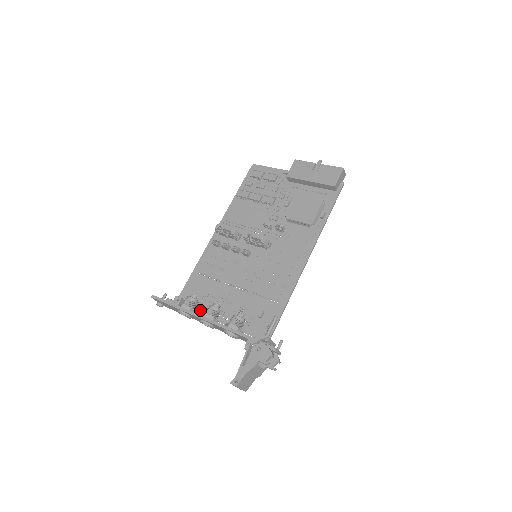
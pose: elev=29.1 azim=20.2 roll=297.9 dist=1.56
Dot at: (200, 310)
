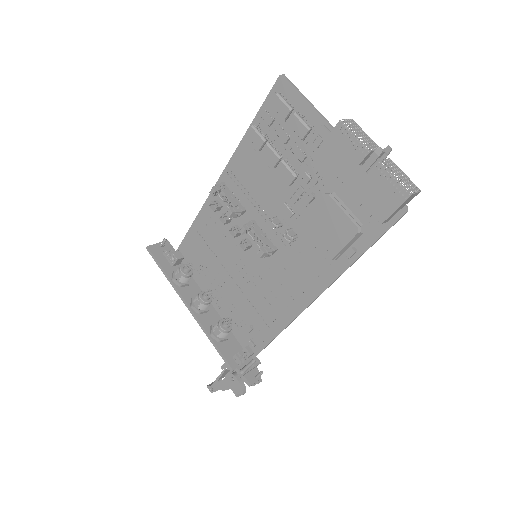
Dot at: (197, 279)
